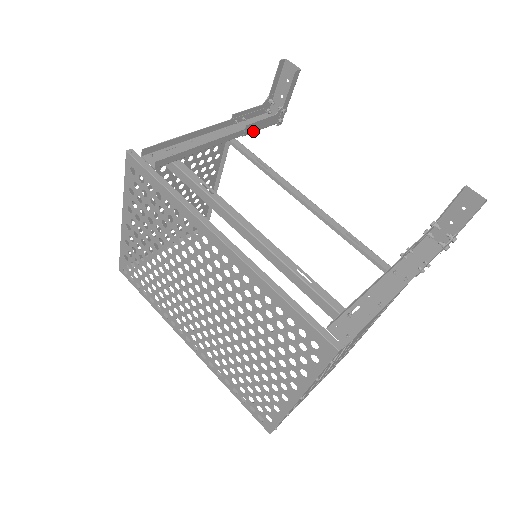
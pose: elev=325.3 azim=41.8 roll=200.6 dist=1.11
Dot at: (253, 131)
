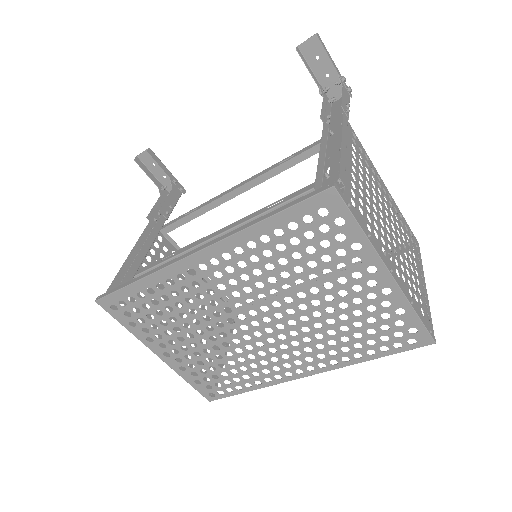
Dot at: (170, 211)
